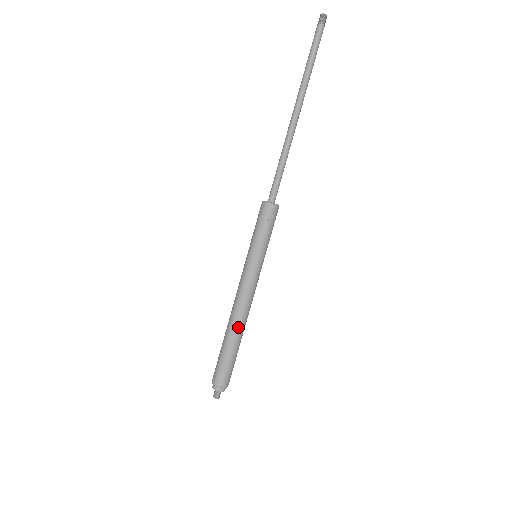
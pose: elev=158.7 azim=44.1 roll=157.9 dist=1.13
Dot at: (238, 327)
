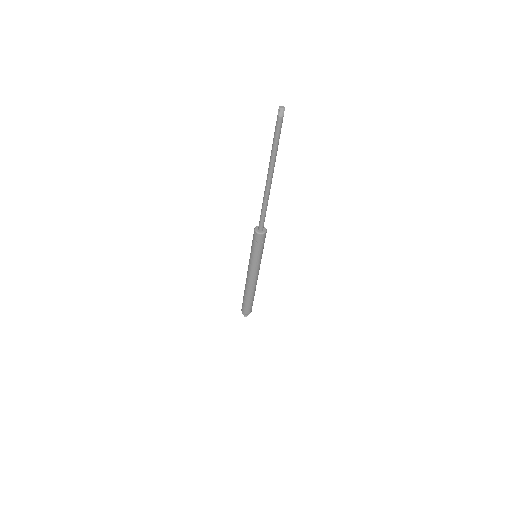
Dot at: (253, 291)
